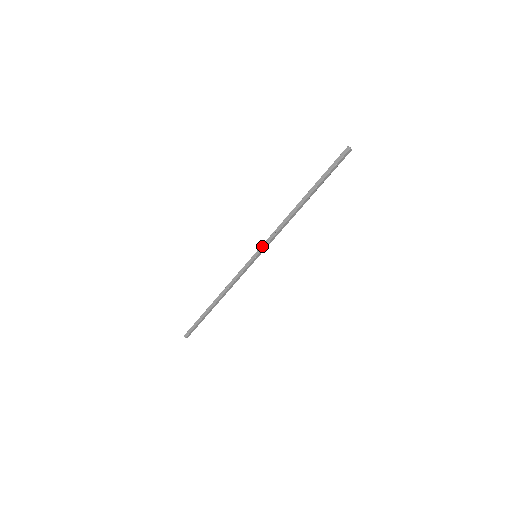
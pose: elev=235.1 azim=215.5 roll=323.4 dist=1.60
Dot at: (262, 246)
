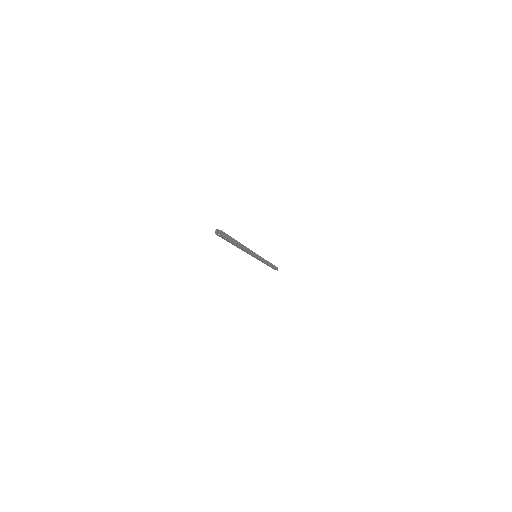
Dot at: occluded
